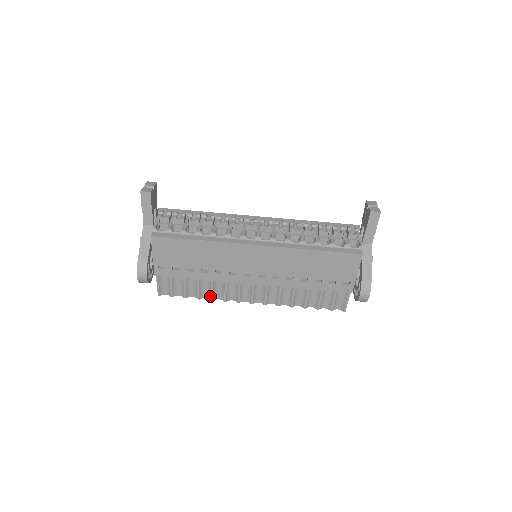
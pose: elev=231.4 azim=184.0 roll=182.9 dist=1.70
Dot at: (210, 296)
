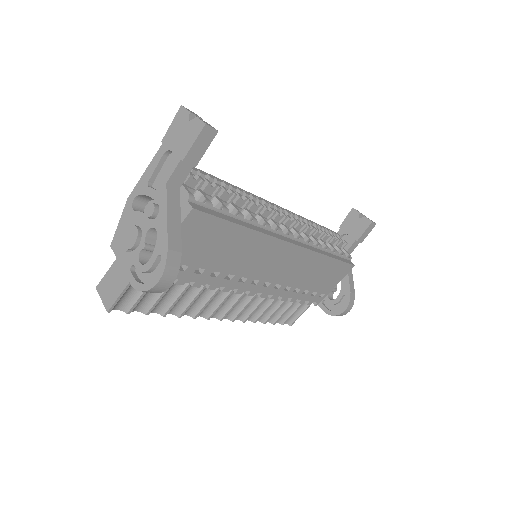
Dot at: (182, 311)
